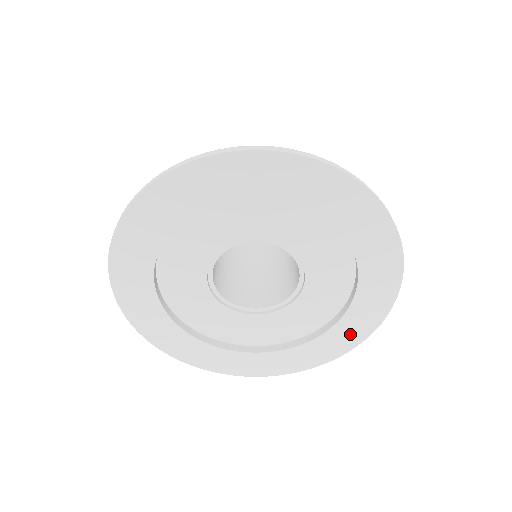
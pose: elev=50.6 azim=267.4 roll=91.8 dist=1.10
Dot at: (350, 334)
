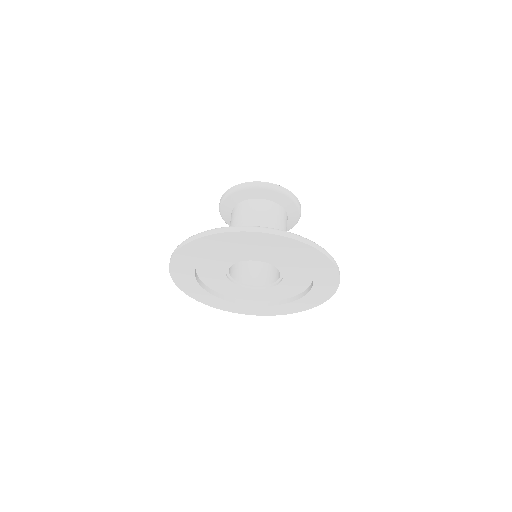
Dot at: (303, 305)
